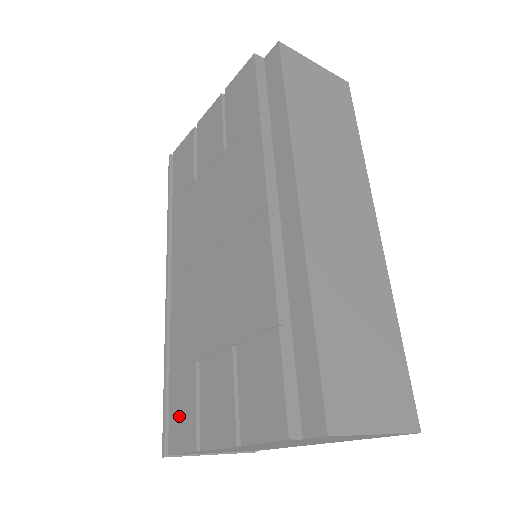
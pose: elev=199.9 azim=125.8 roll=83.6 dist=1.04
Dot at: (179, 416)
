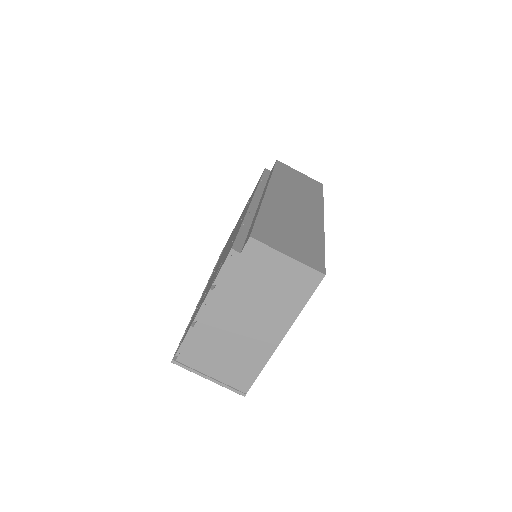
Dot at: occluded
